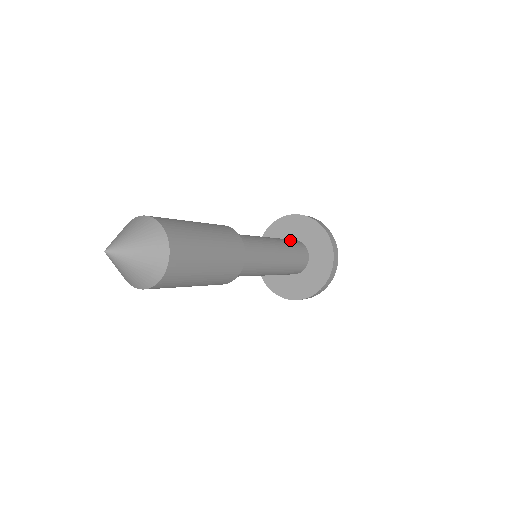
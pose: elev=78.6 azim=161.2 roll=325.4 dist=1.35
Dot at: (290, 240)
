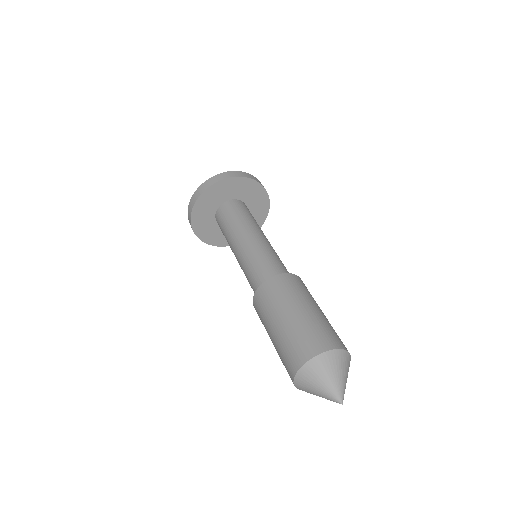
Dot at: (235, 211)
